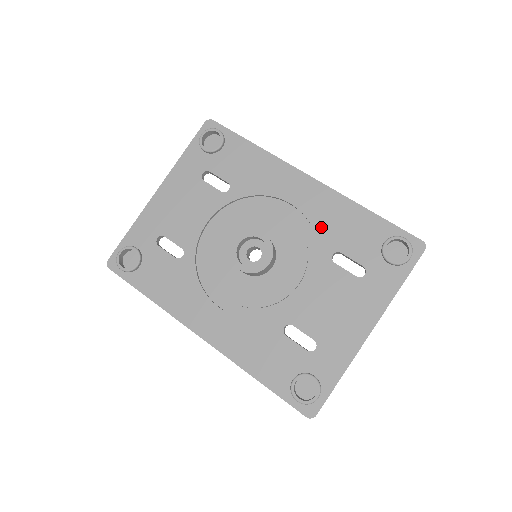
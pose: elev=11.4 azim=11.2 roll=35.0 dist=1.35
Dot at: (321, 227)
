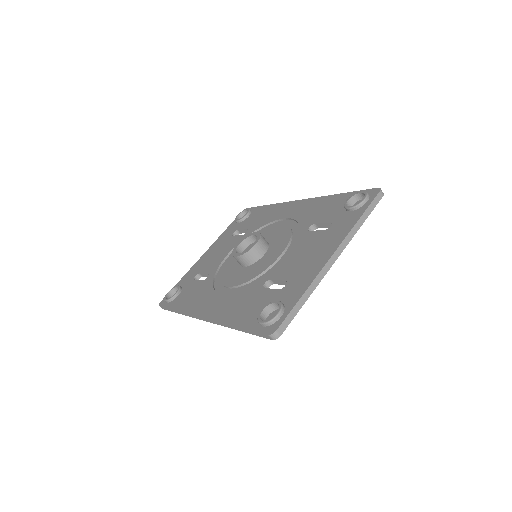
Dot at: (303, 218)
